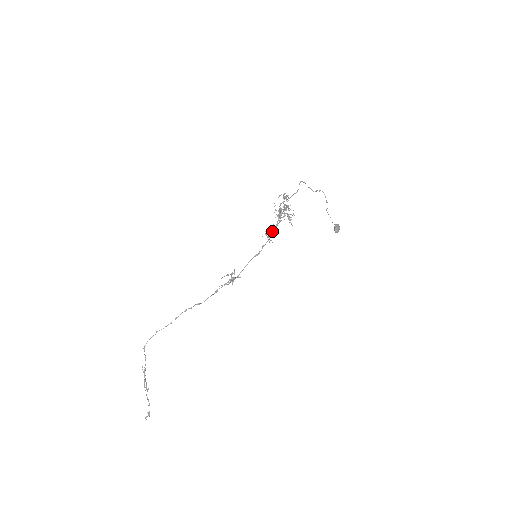
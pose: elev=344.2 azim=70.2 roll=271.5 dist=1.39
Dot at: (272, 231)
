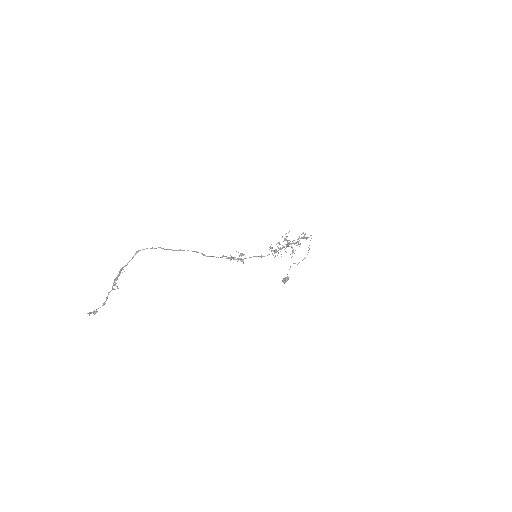
Dot at: (275, 249)
